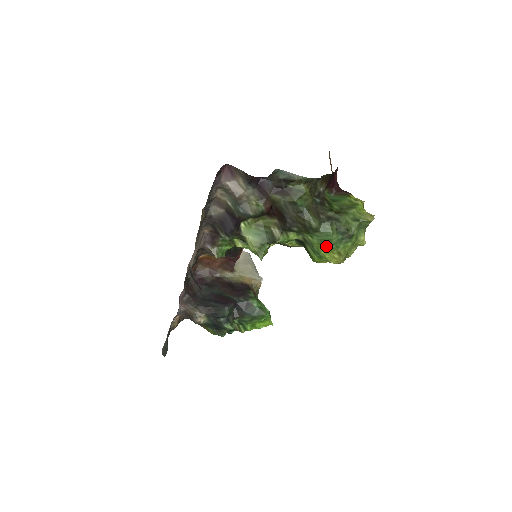
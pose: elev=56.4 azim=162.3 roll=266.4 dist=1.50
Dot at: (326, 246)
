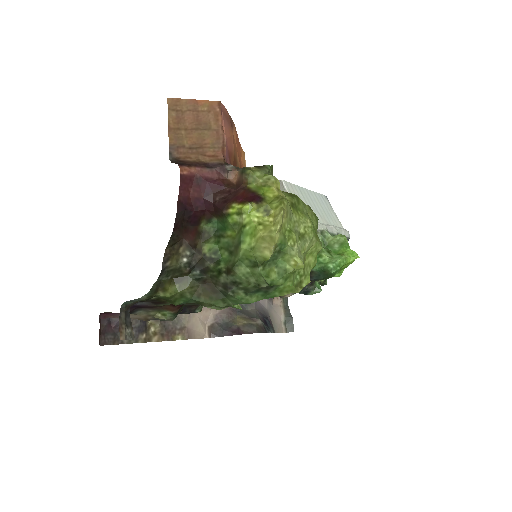
Dot at: occluded
